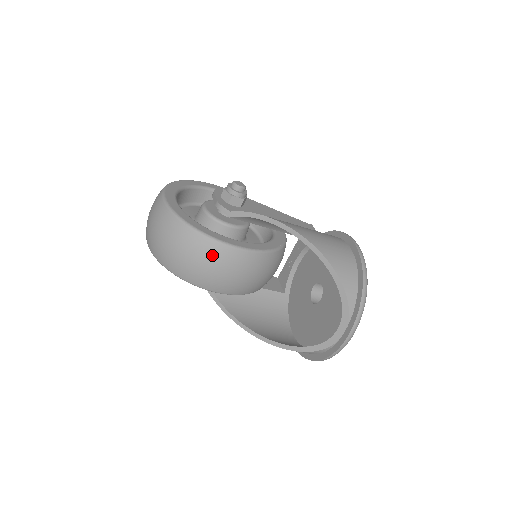
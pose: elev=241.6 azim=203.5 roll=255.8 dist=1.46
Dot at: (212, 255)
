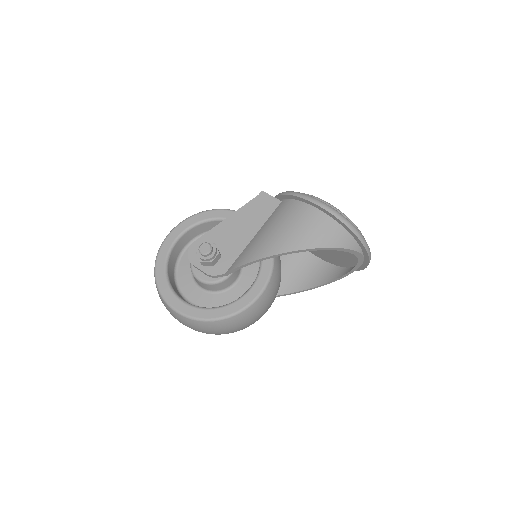
Dot at: (252, 314)
